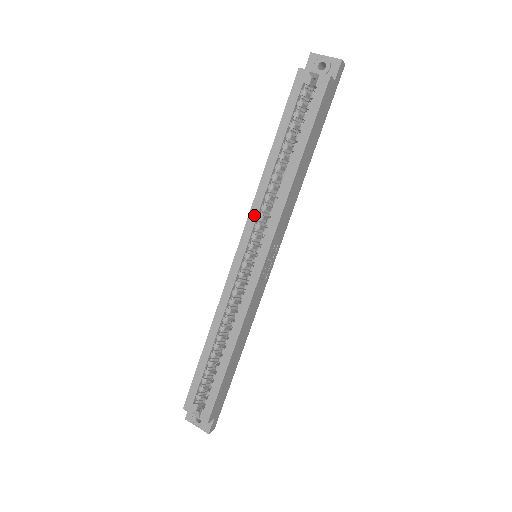
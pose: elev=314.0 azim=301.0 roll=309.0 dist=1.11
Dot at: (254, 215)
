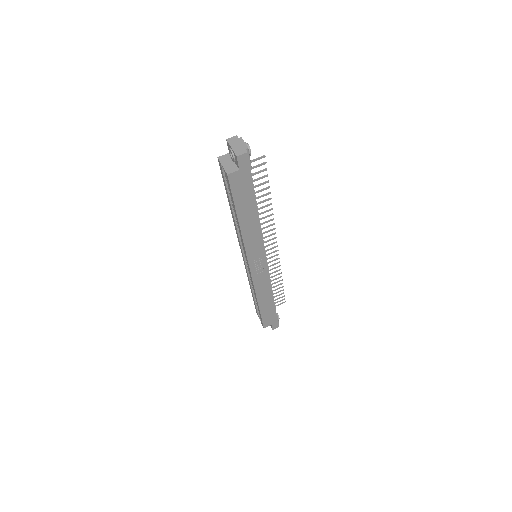
Dot at: (238, 239)
